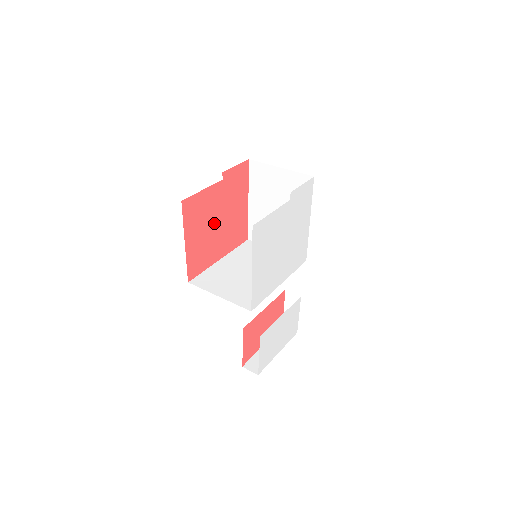
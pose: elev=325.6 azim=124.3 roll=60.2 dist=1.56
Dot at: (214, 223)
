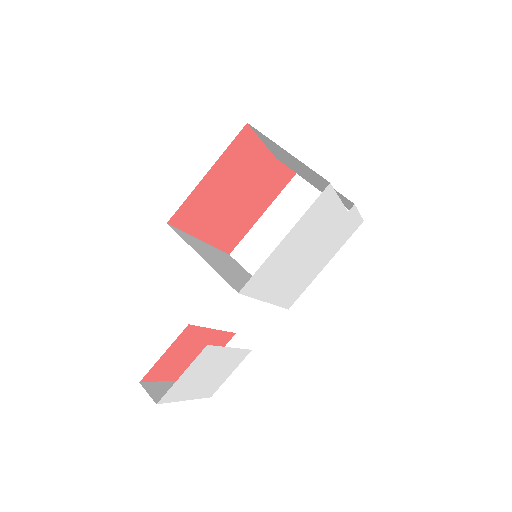
Dot at: (235, 192)
